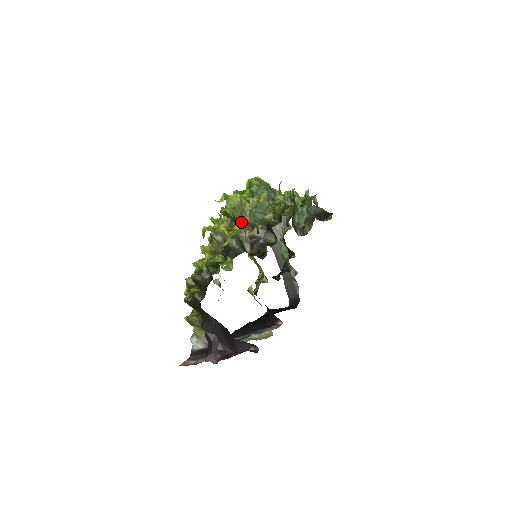
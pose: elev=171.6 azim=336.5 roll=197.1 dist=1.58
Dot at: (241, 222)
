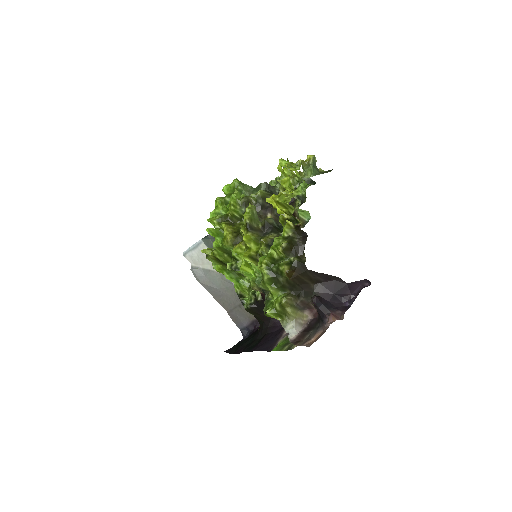
Dot at: occluded
